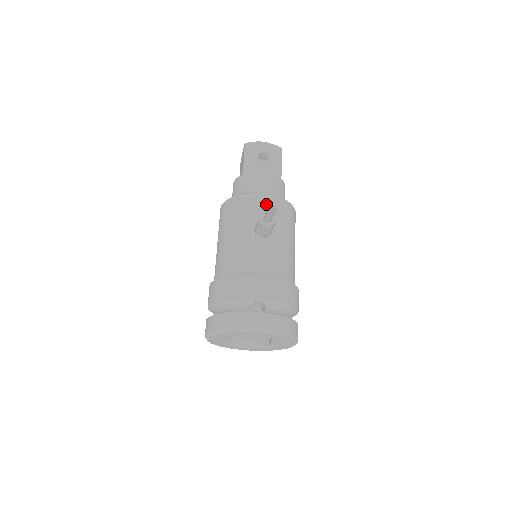
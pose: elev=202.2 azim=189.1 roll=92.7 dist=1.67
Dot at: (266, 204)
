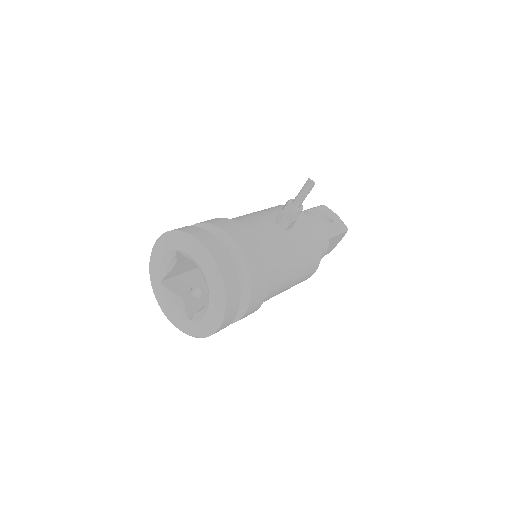
Dot at: (303, 220)
